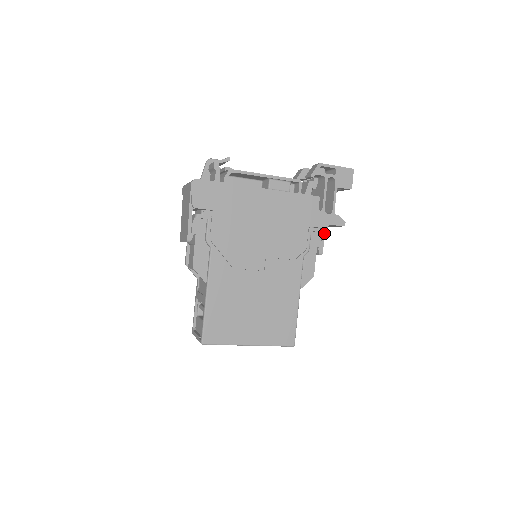
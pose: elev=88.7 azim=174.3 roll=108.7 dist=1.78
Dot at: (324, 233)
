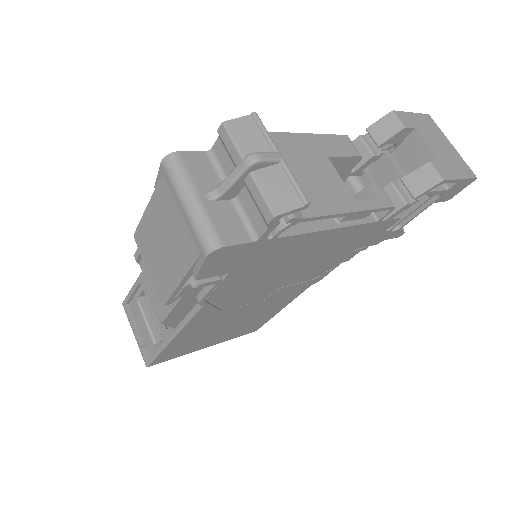
Dot at: occluded
